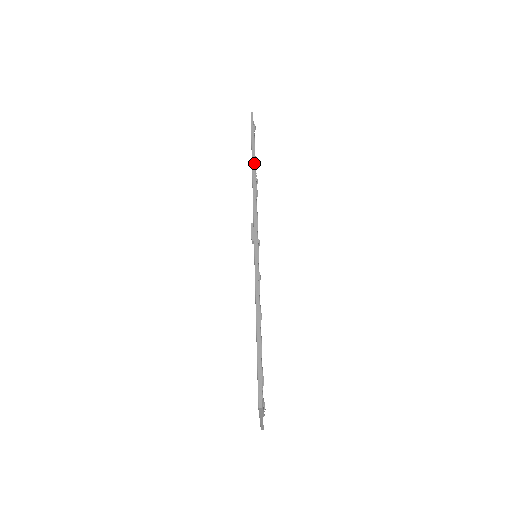
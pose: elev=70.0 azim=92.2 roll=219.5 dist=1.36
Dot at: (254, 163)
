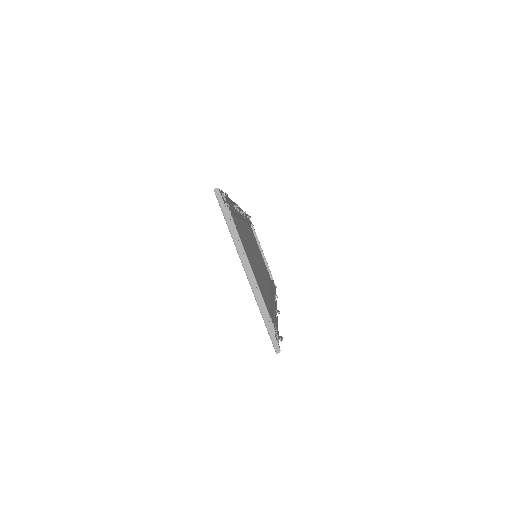
Dot at: occluded
